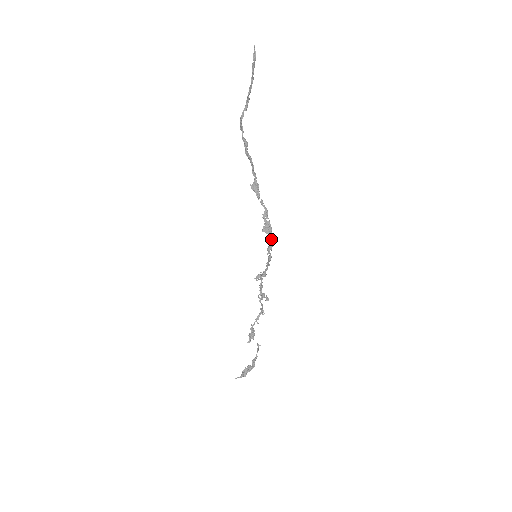
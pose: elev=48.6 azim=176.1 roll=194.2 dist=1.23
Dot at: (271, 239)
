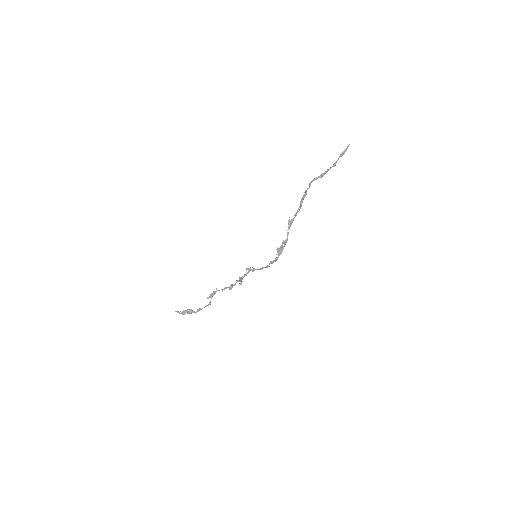
Dot at: occluded
